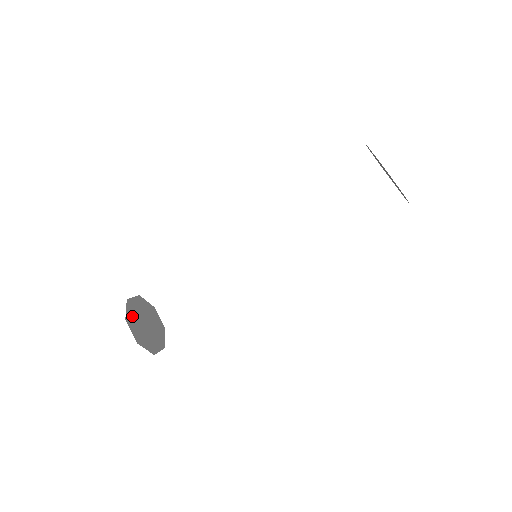
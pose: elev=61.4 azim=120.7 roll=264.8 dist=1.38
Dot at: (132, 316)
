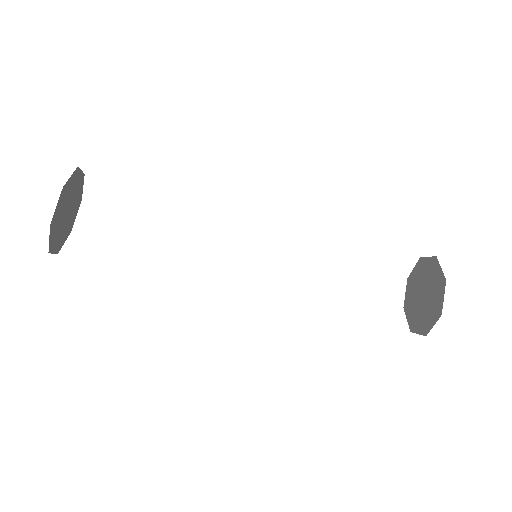
Dot at: (68, 189)
